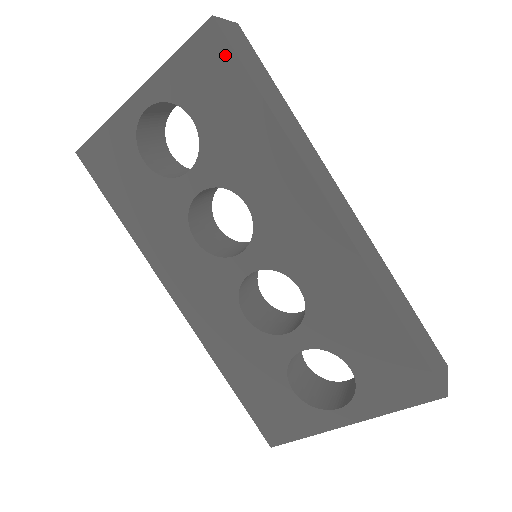
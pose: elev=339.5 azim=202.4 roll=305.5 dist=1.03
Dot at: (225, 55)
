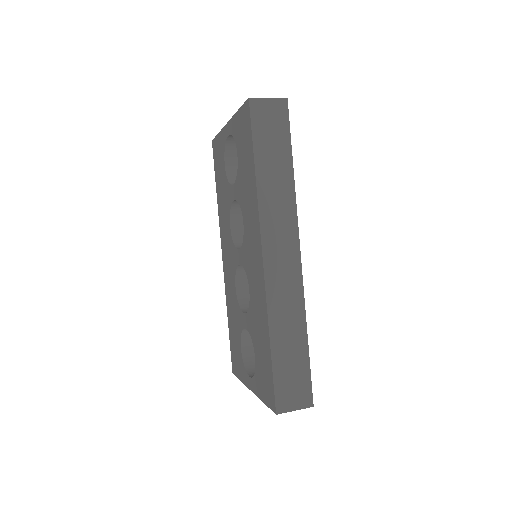
Dot at: (249, 125)
